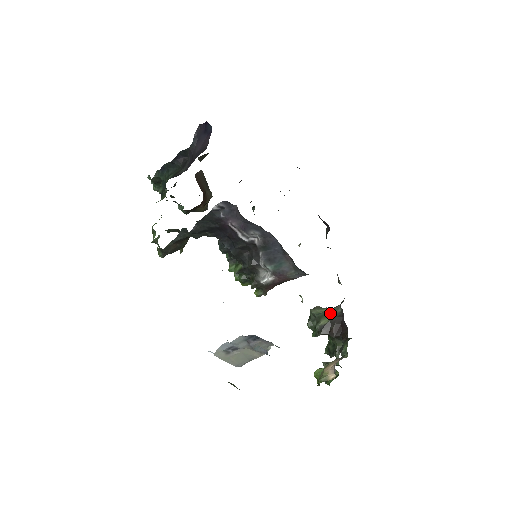
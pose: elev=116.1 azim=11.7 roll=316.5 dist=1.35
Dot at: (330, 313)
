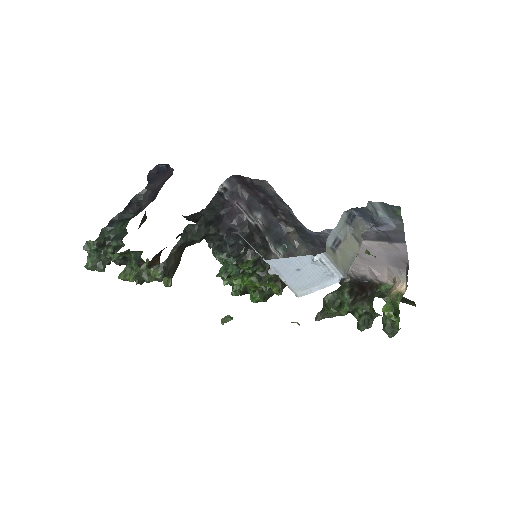
Dot at: (344, 286)
